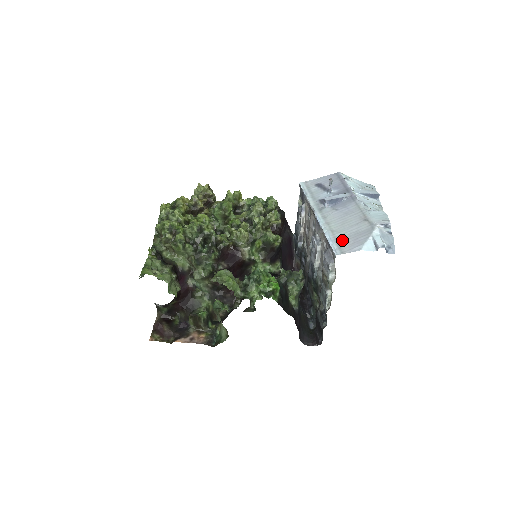
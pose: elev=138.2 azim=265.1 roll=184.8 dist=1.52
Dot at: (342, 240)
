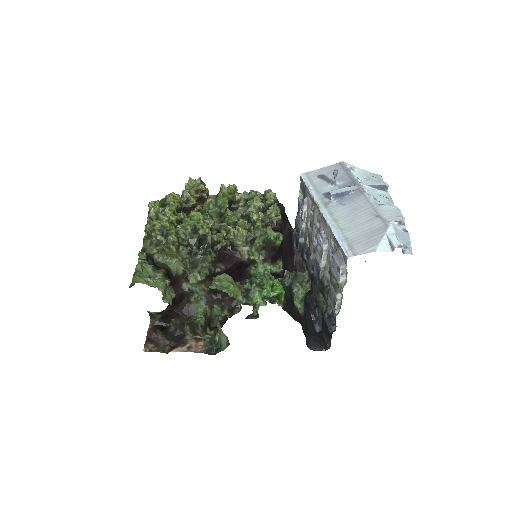
Dot at: (353, 240)
